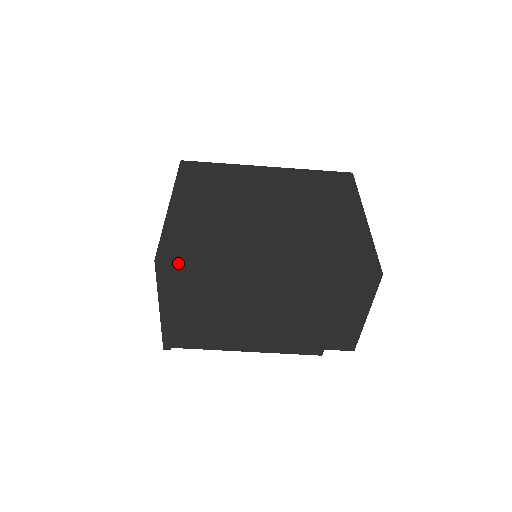
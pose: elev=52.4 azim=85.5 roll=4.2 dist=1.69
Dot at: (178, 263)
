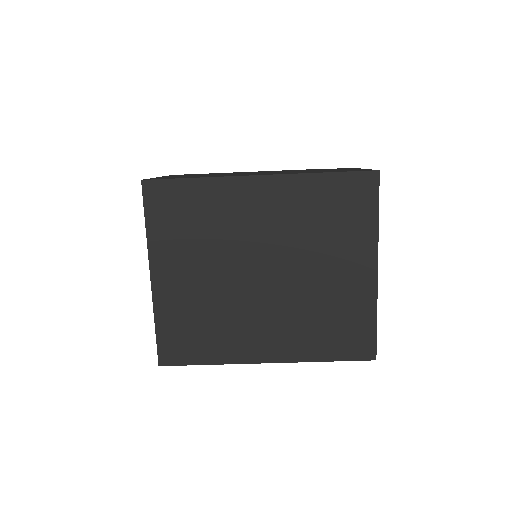
Dot at: (181, 365)
